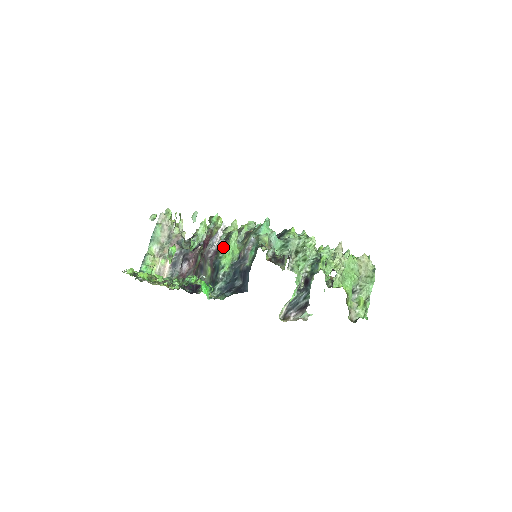
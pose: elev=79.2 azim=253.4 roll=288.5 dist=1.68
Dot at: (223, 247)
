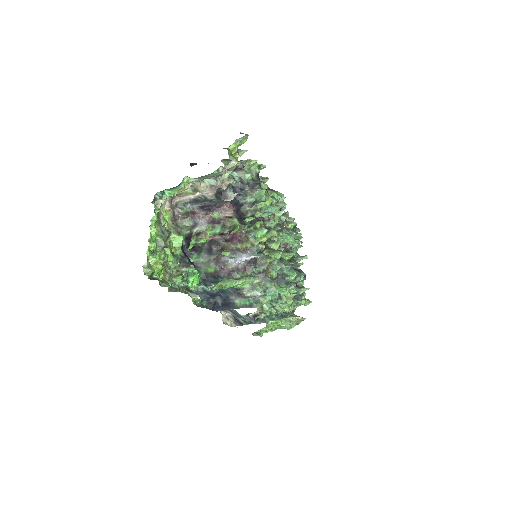
Dot at: occluded
